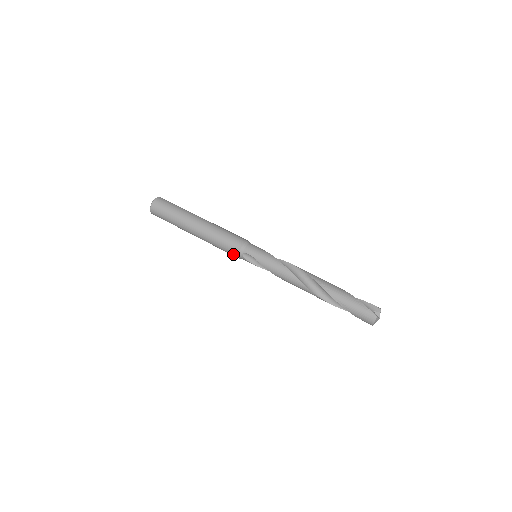
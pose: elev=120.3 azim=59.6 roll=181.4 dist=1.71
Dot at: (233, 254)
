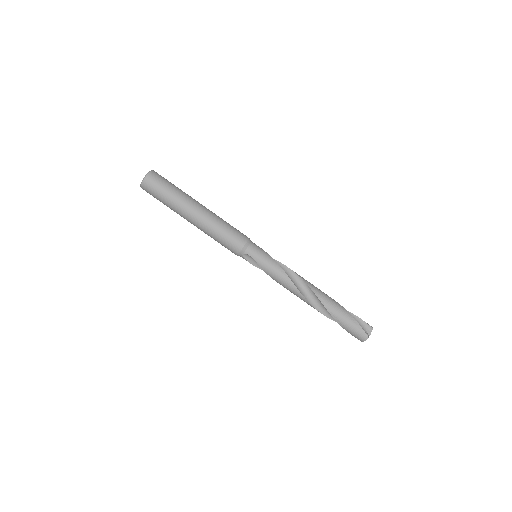
Dot at: (232, 251)
